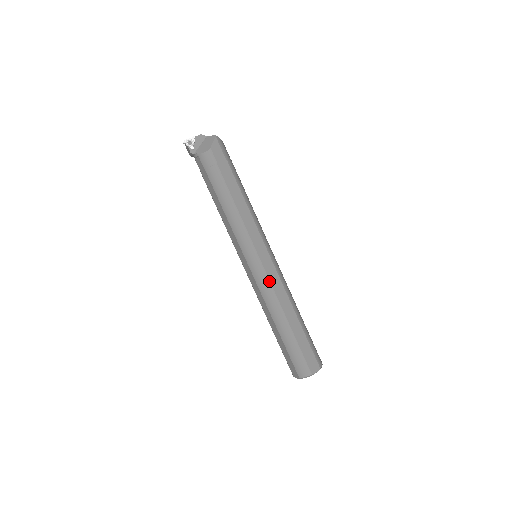
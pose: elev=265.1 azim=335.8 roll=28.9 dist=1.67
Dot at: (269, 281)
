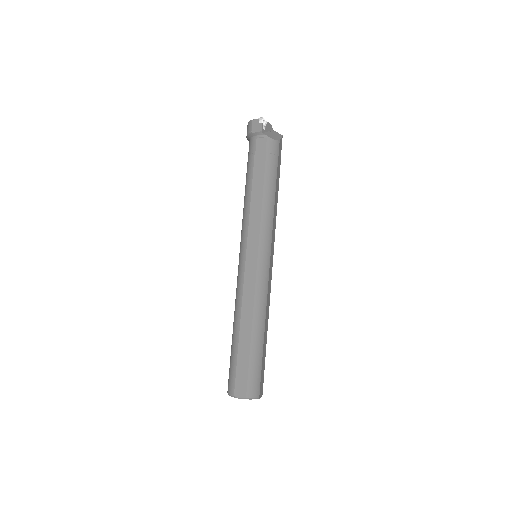
Dot at: (268, 284)
